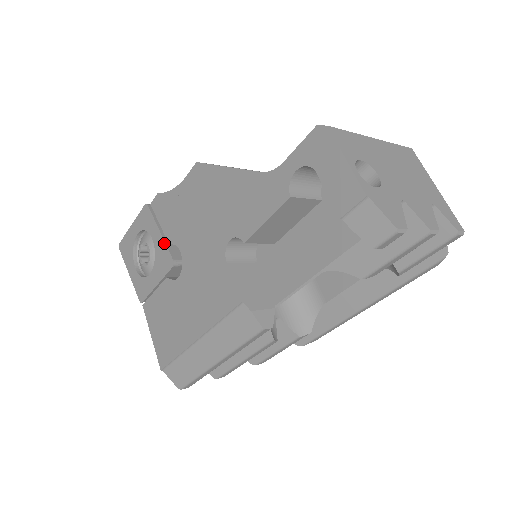
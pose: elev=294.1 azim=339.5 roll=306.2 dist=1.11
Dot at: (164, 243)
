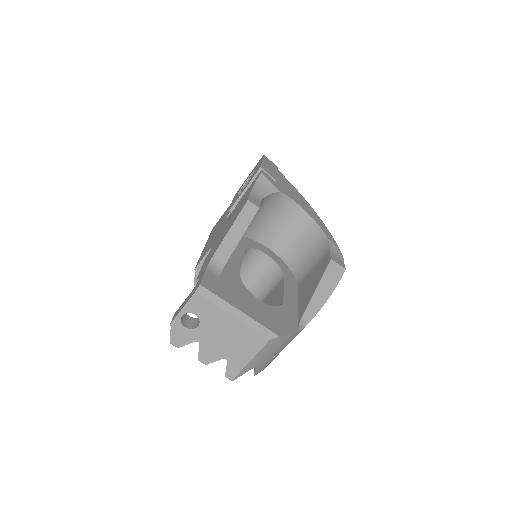
Dot at: (238, 198)
